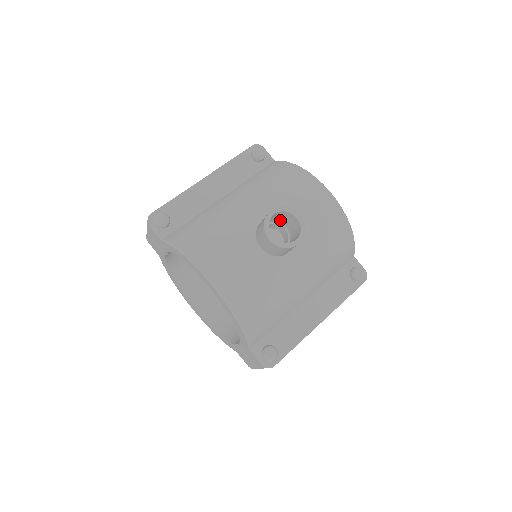
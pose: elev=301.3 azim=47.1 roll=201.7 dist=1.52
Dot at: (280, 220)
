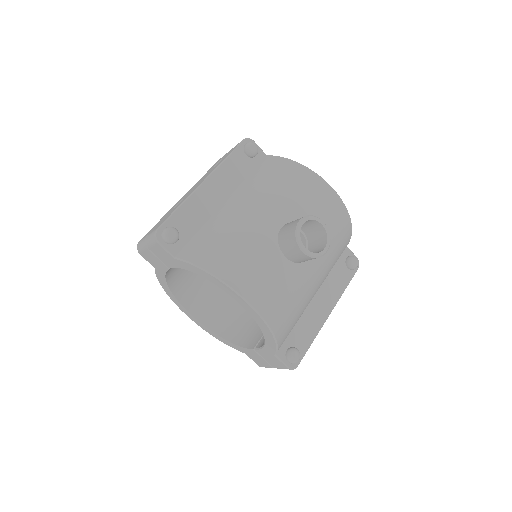
Dot at: occluded
